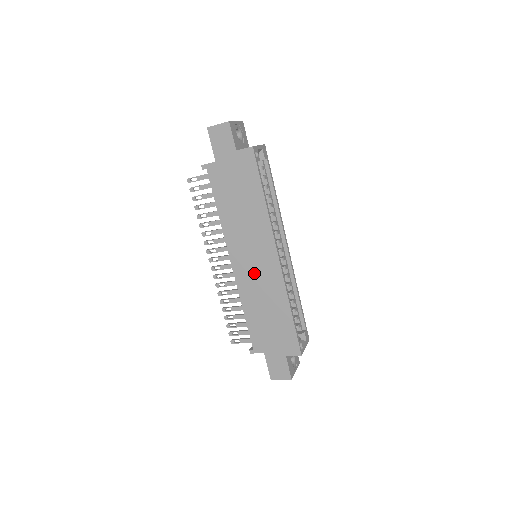
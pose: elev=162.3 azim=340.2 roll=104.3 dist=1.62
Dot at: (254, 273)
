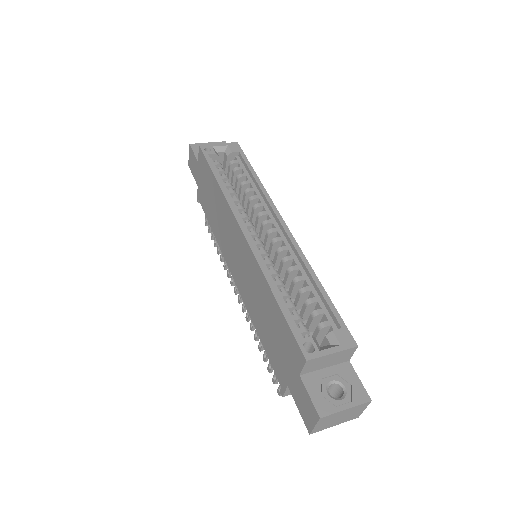
Dot at: (243, 272)
